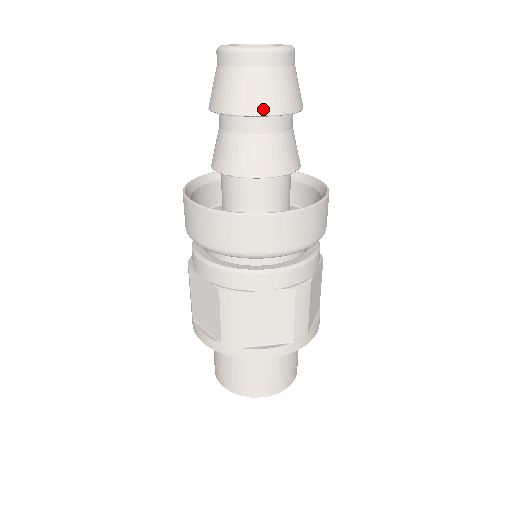
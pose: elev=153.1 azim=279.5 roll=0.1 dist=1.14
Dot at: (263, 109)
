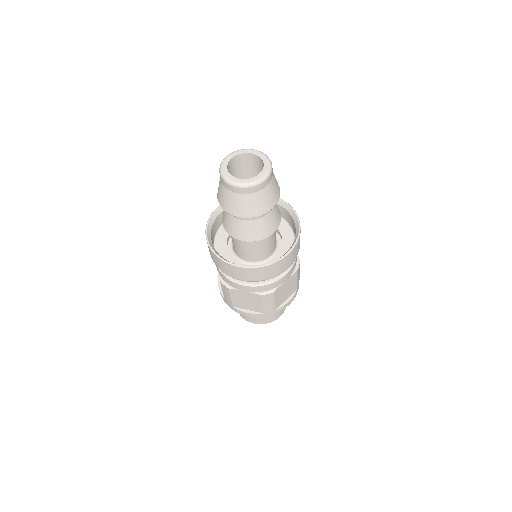
Dot at: (239, 214)
